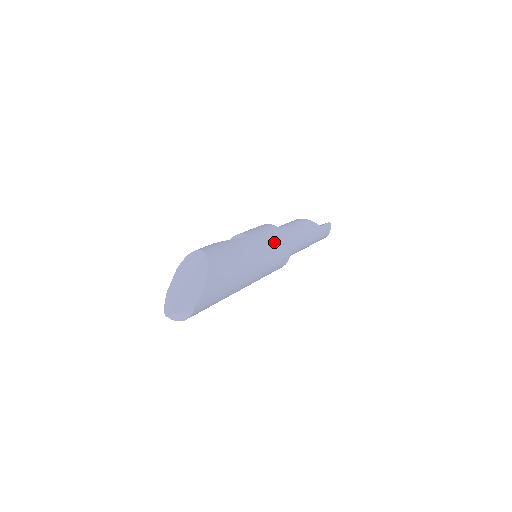
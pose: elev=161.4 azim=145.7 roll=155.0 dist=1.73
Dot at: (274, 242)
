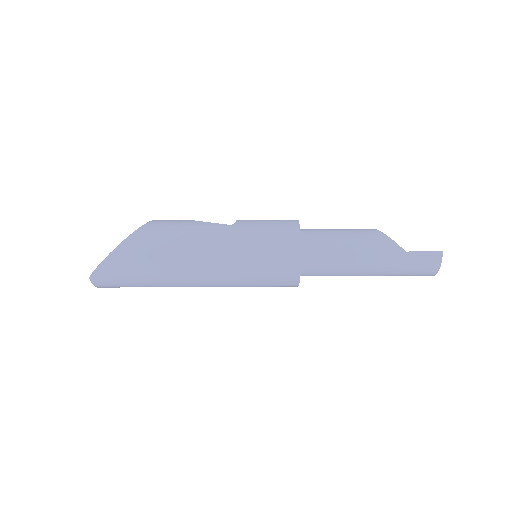
Dot at: (266, 245)
